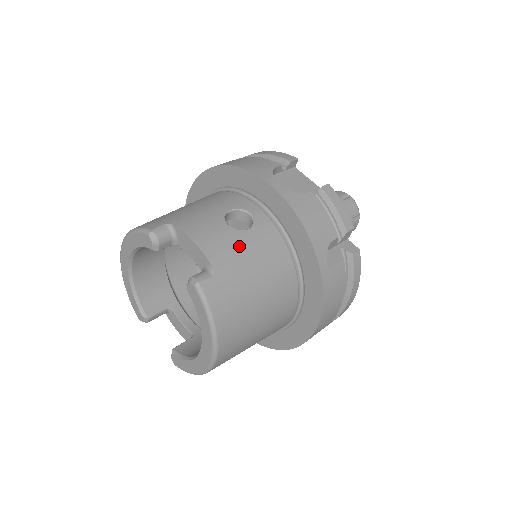
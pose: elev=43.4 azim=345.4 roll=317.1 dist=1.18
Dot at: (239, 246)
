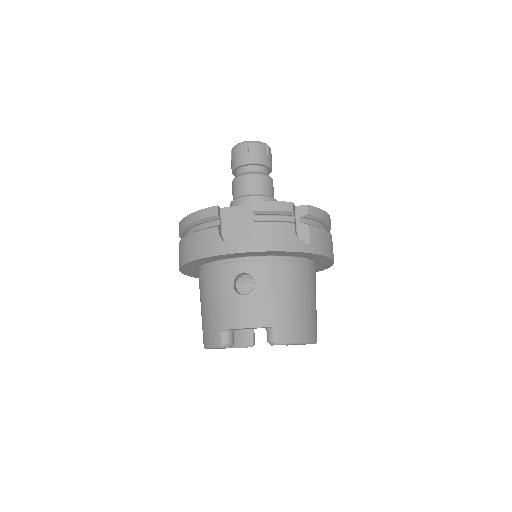
Dot at: (264, 299)
